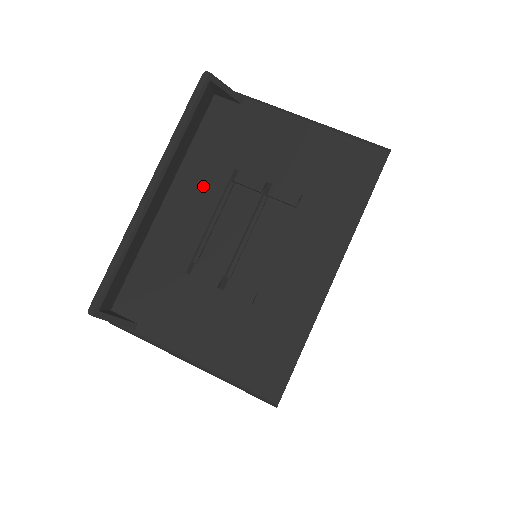
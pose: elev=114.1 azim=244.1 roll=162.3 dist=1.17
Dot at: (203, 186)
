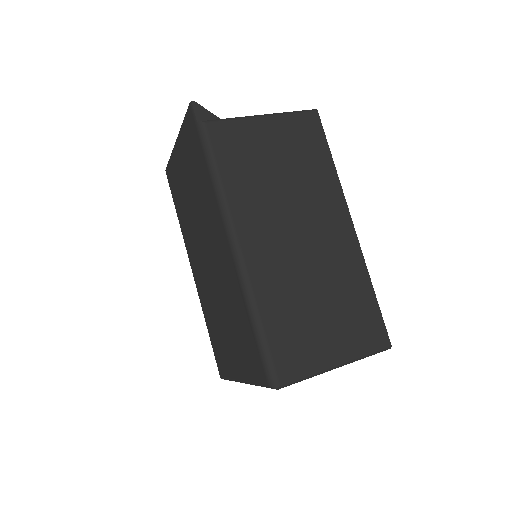
Dot at: occluded
